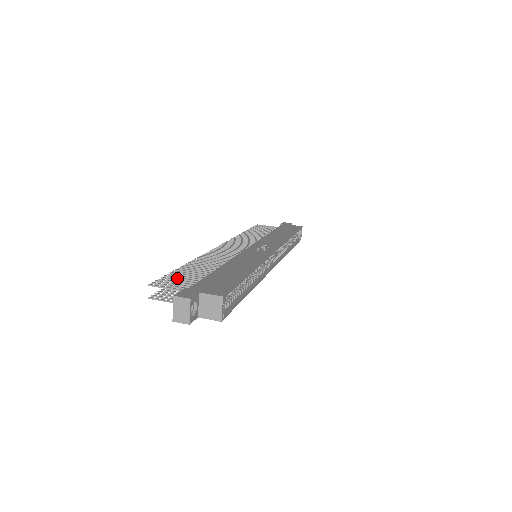
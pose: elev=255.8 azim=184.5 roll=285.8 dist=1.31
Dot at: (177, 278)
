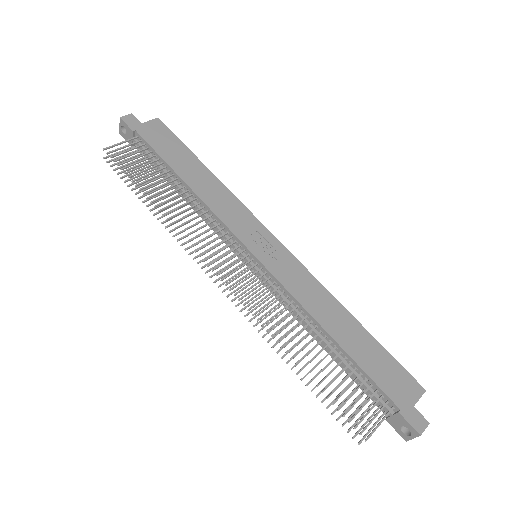
Dot at: occluded
